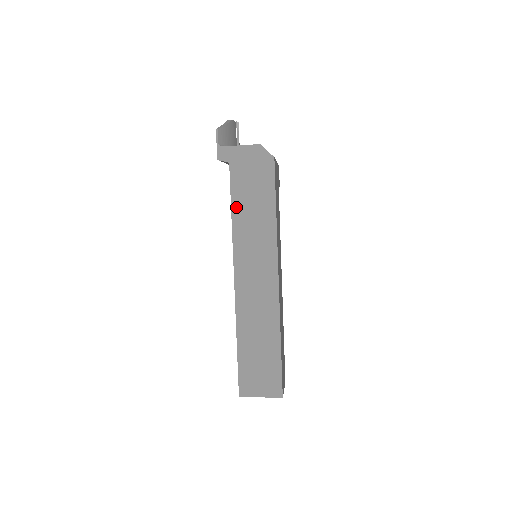
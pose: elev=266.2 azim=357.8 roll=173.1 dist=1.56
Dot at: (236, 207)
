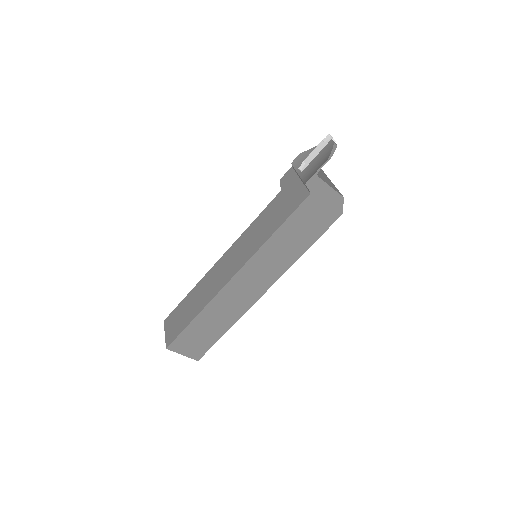
Dot at: (284, 228)
